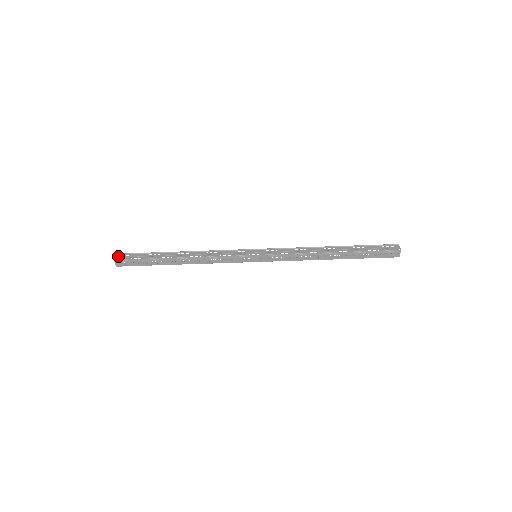
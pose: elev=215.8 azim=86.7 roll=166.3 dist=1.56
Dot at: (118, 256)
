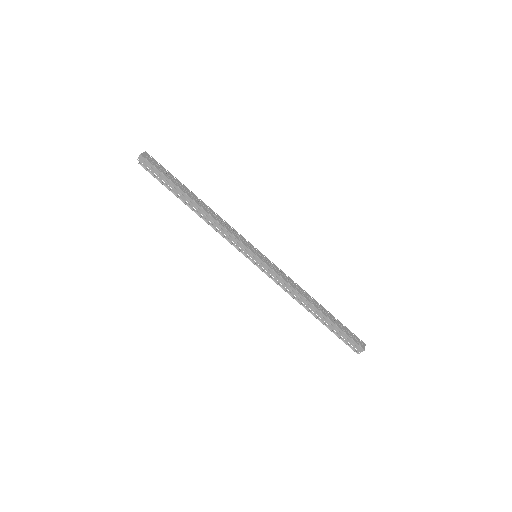
Dot at: occluded
